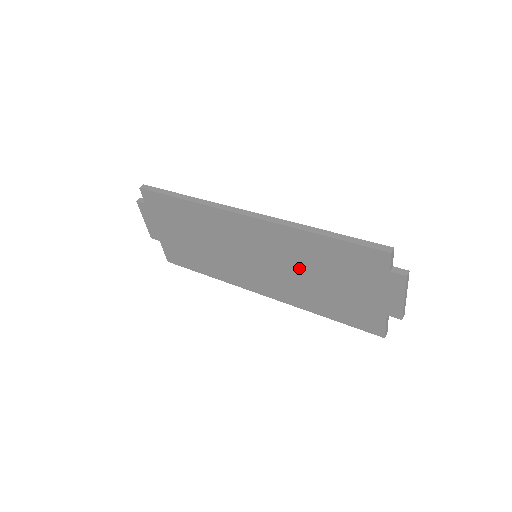
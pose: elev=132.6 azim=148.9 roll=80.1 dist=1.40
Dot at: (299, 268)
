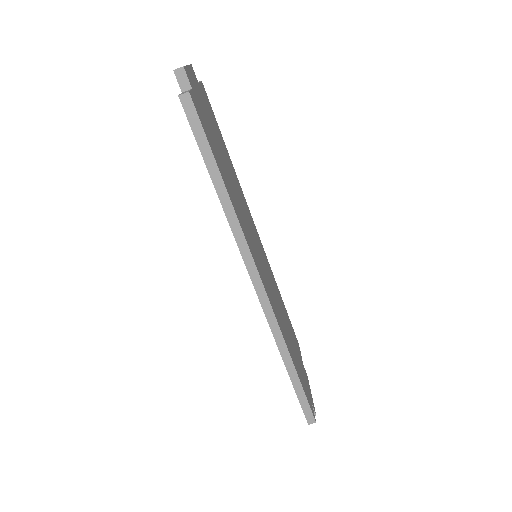
Dot at: occluded
